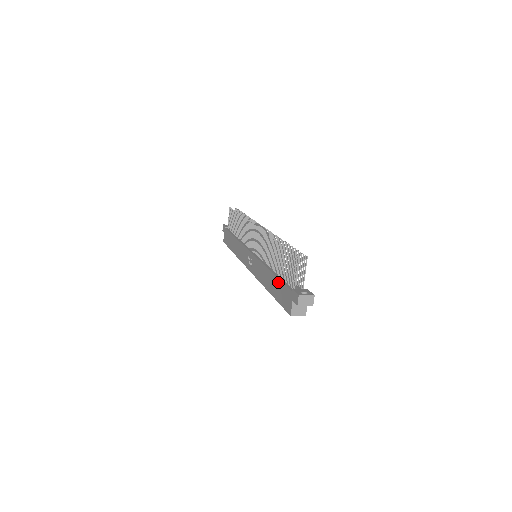
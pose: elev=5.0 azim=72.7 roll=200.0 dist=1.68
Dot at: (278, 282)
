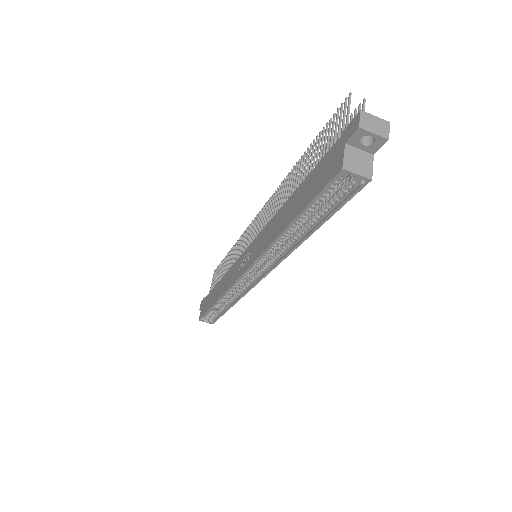
Dot at: (307, 179)
